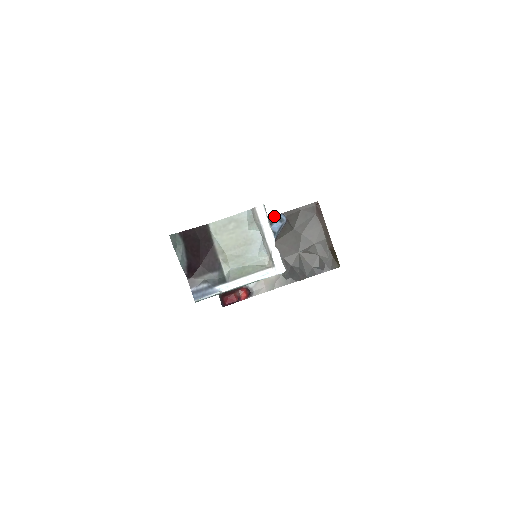
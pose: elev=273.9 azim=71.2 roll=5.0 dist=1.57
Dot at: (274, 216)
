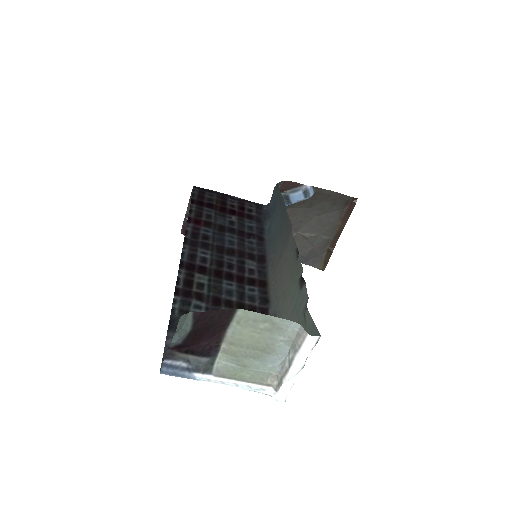
Dot at: (303, 185)
